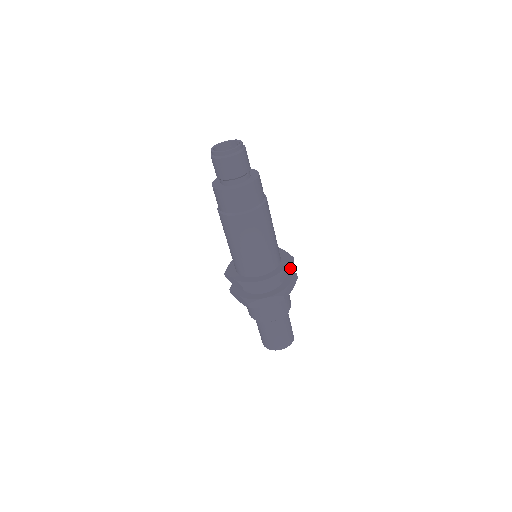
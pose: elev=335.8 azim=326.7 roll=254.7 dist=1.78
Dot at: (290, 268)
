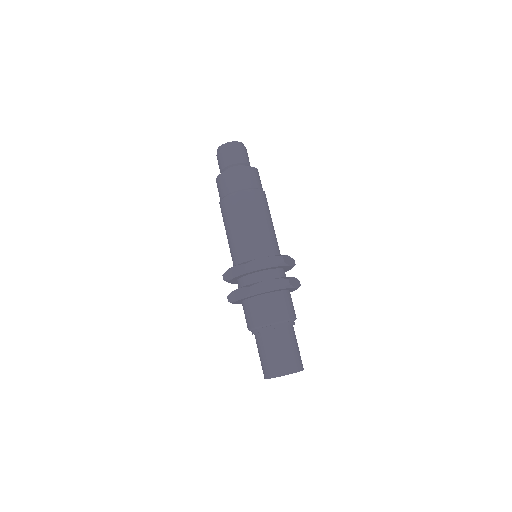
Dot at: (292, 265)
